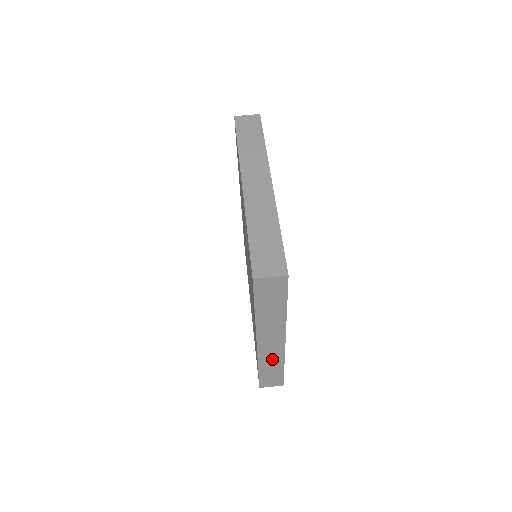
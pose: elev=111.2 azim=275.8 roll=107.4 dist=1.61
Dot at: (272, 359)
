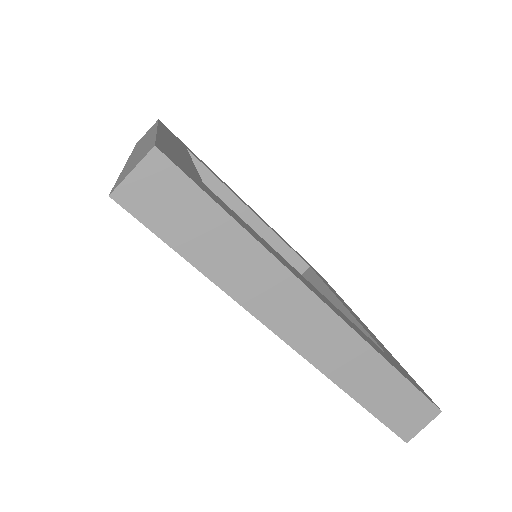
Dot at: occluded
